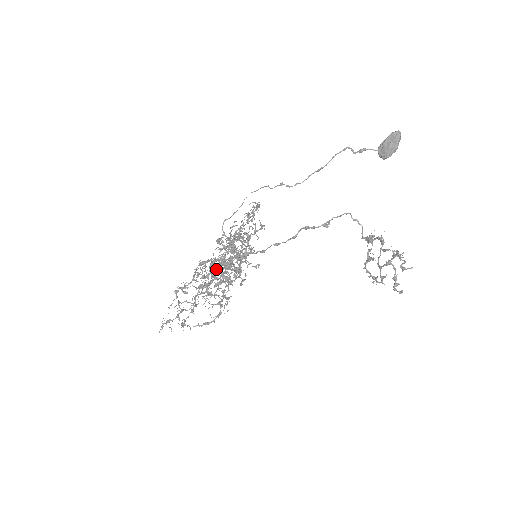
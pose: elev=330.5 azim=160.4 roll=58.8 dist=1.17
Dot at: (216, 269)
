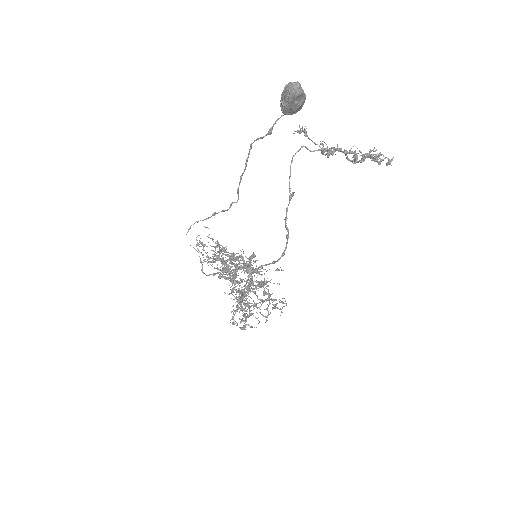
Dot at: (246, 294)
